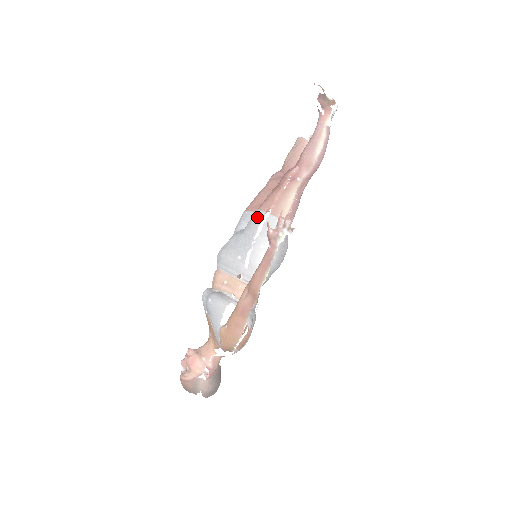
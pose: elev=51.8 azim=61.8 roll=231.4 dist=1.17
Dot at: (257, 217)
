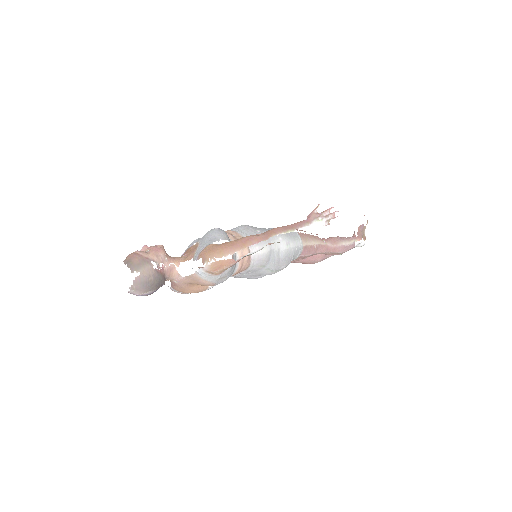
Dot at: occluded
